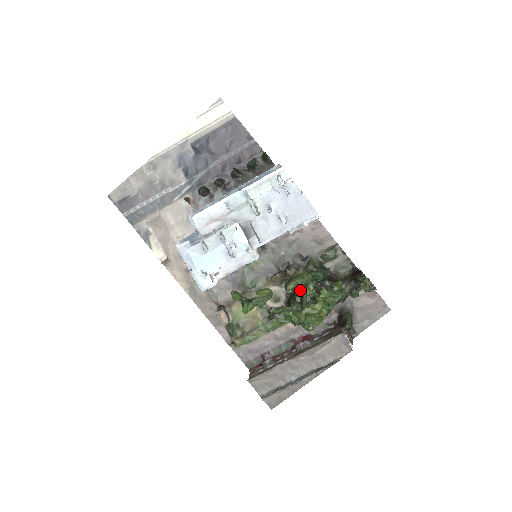
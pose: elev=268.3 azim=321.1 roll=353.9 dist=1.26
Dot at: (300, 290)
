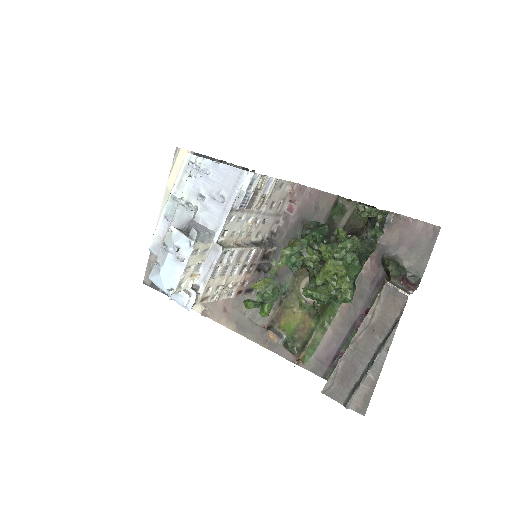
Dot at: (299, 261)
